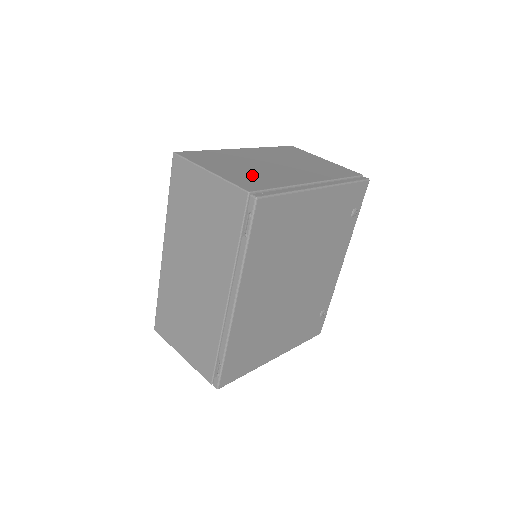
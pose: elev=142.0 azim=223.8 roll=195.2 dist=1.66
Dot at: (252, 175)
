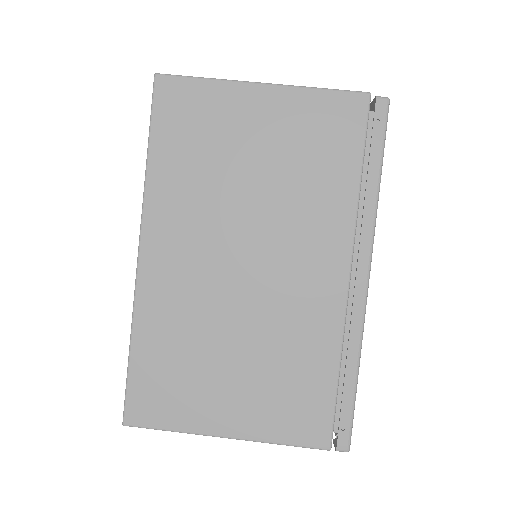
Dot at: (274, 376)
